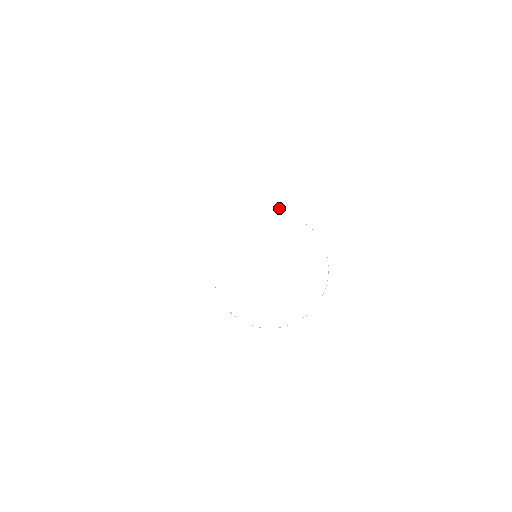
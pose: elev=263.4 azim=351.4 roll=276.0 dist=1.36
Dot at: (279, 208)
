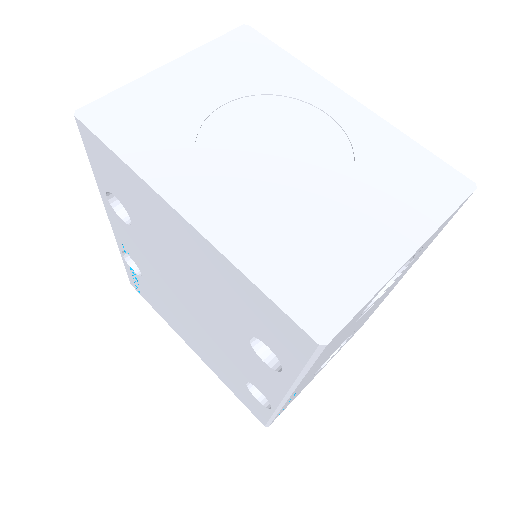
Dot at: (234, 95)
